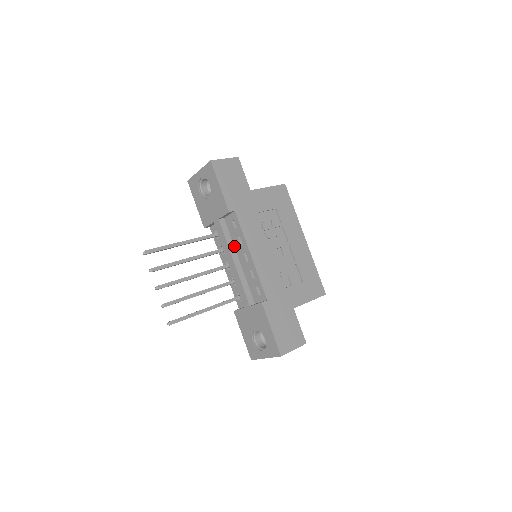
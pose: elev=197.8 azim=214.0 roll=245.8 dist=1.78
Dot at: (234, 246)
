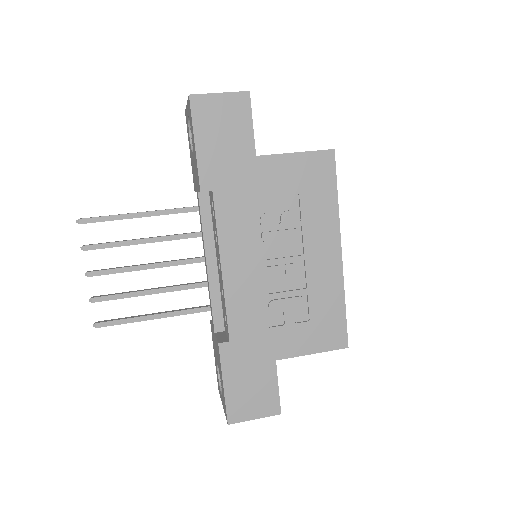
Dot at: (214, 239)
